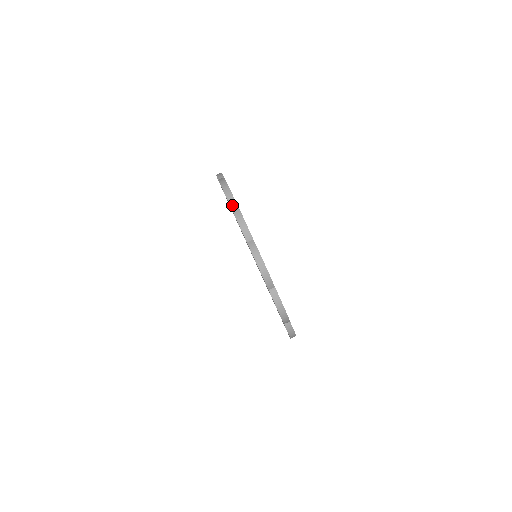
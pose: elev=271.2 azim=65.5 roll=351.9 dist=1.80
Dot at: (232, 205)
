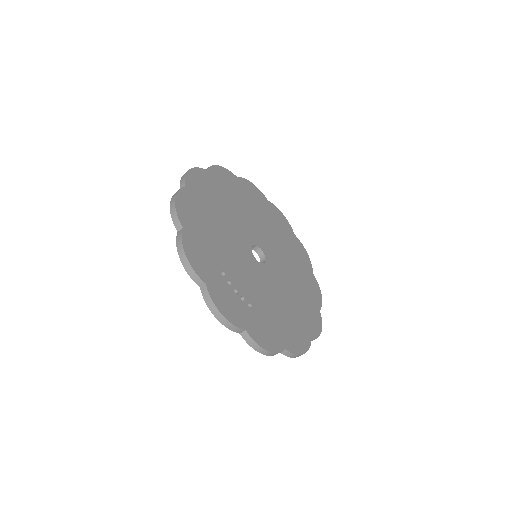
Dot at: (206, 301)
